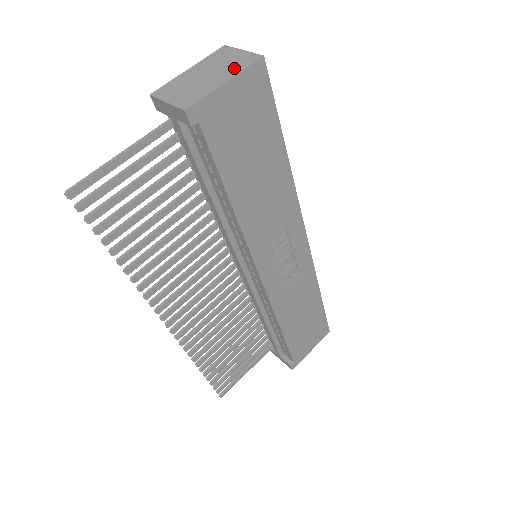
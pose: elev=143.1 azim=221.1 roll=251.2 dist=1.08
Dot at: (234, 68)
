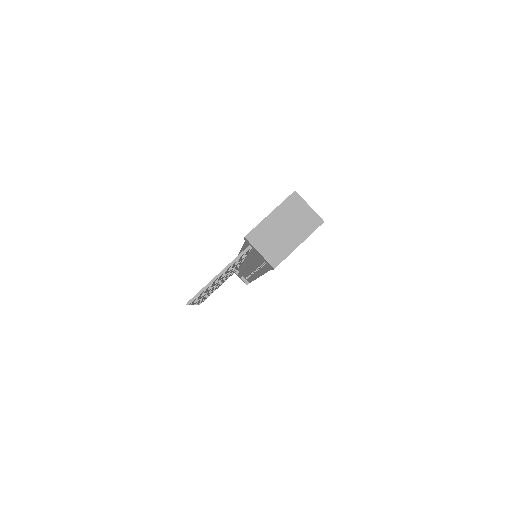
Dot at: (304, 229)
